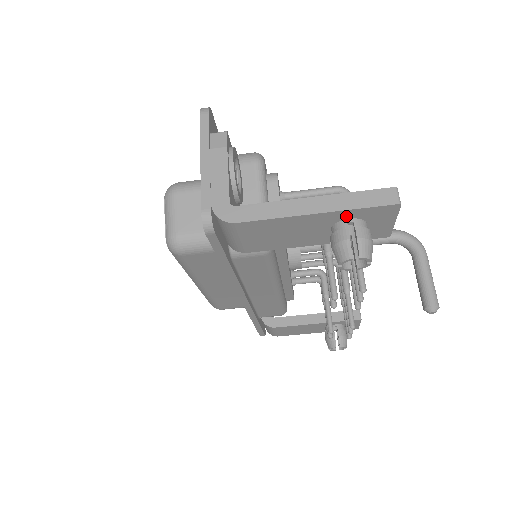
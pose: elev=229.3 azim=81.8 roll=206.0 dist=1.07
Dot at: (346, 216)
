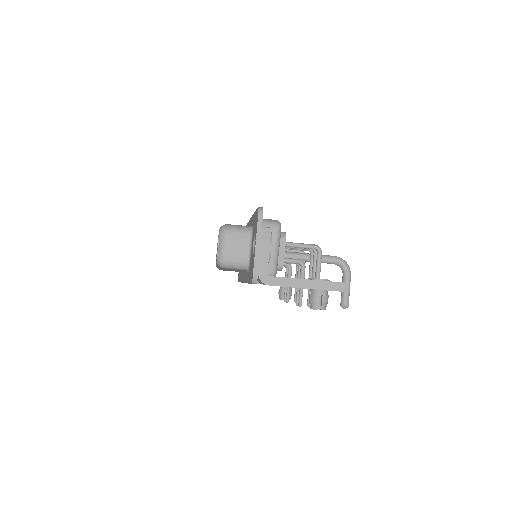
Dot at: (320, 290)
